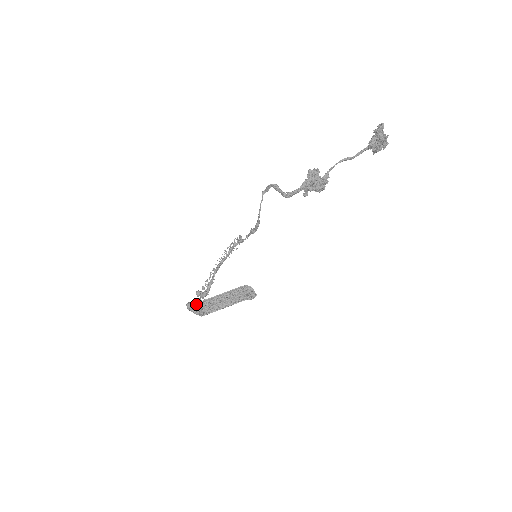
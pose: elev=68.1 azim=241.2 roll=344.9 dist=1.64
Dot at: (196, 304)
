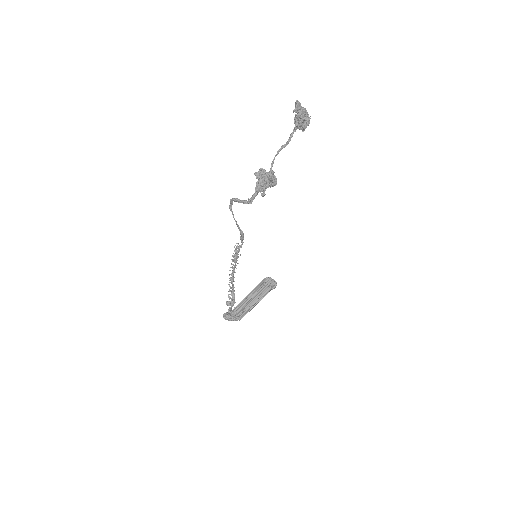
Dot at: (230, 313)
